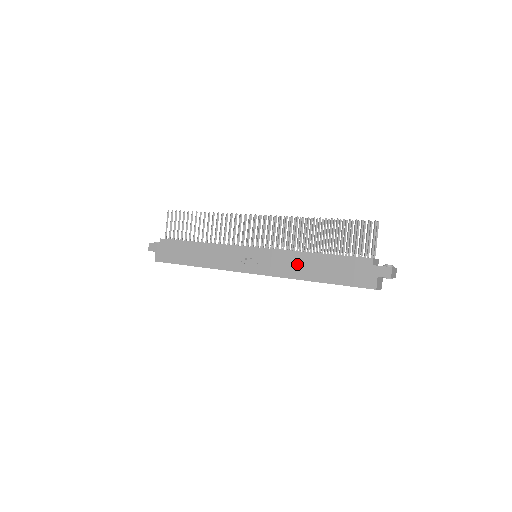
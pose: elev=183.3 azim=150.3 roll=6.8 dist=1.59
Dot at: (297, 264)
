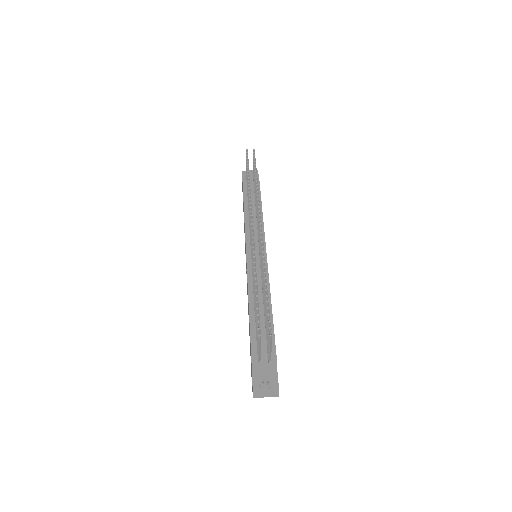
Dot at: occluded
